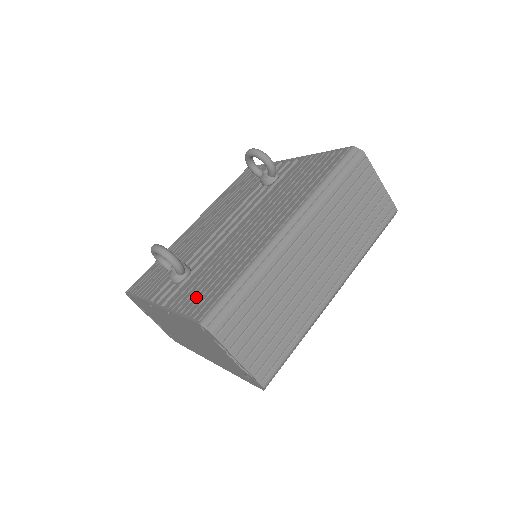
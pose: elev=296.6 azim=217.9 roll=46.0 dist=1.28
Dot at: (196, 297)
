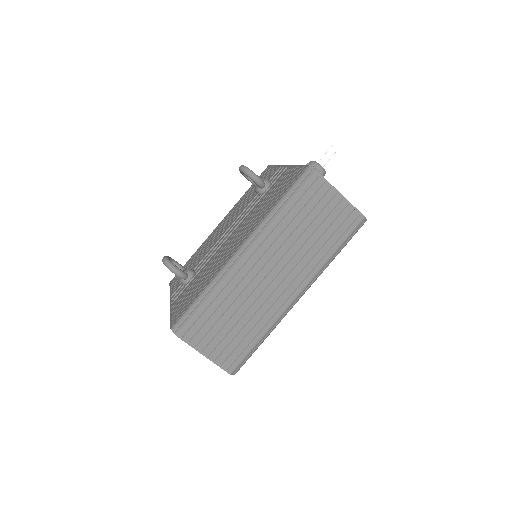
Dot at: (182, 303)
